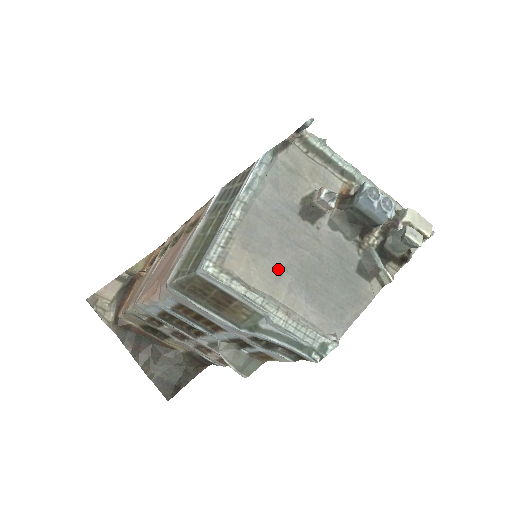
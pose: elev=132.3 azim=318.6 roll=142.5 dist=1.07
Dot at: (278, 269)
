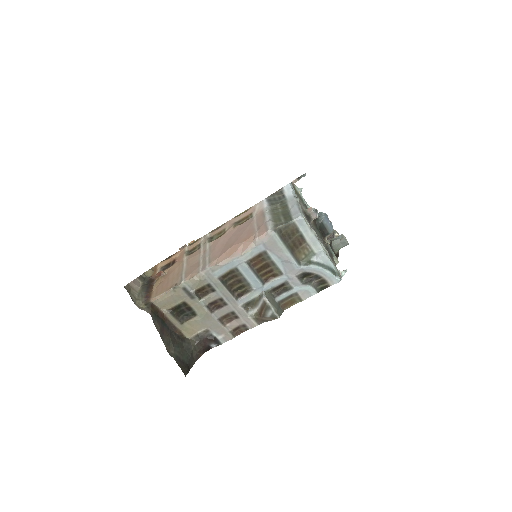
Dot at: occluded
